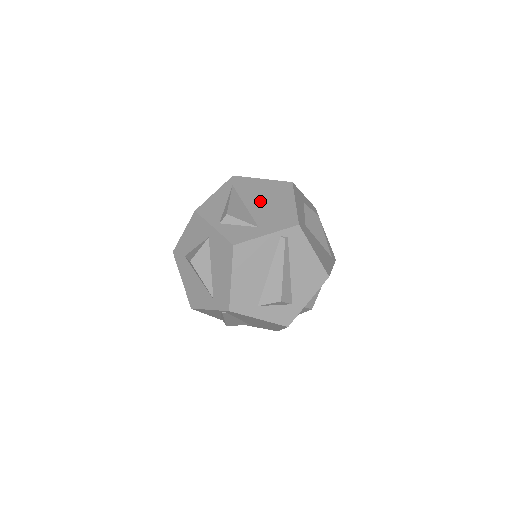
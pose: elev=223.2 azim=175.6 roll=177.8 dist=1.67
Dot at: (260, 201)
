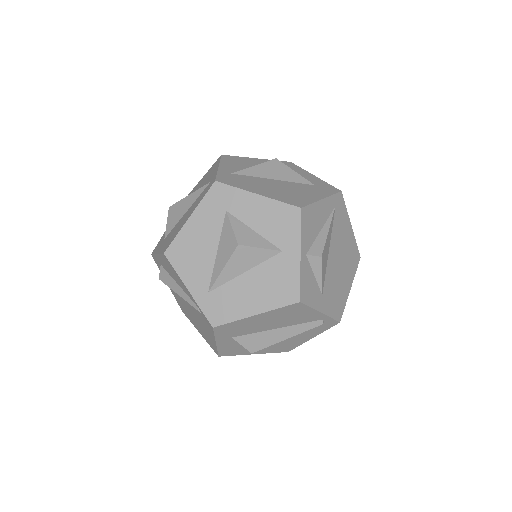
Dot at: (338, 258)
